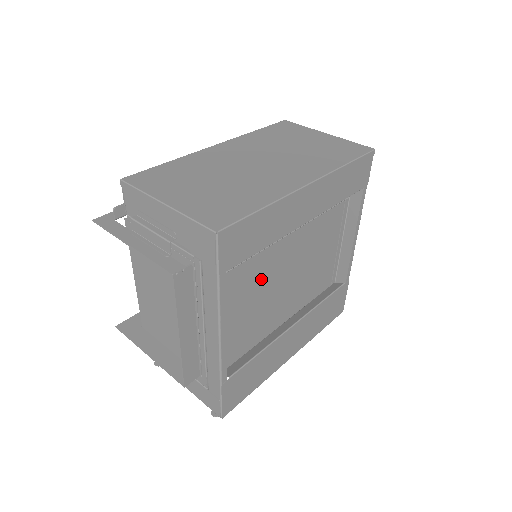
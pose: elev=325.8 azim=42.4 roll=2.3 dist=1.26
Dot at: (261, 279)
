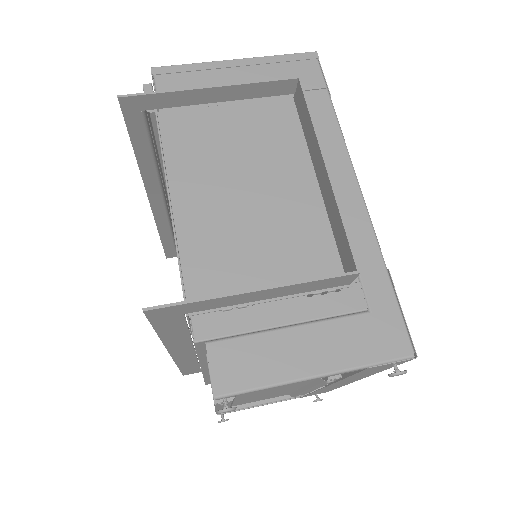
Dot at: occluded
